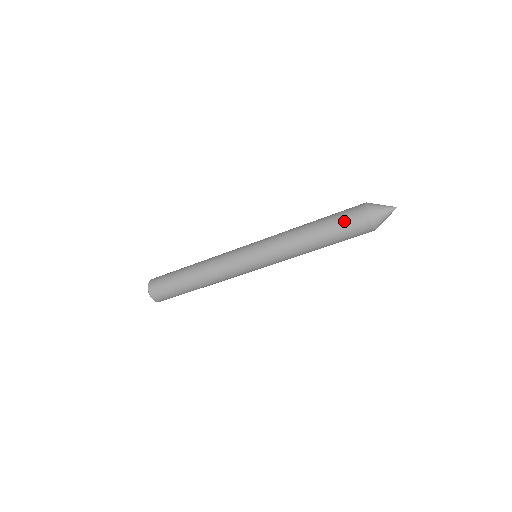
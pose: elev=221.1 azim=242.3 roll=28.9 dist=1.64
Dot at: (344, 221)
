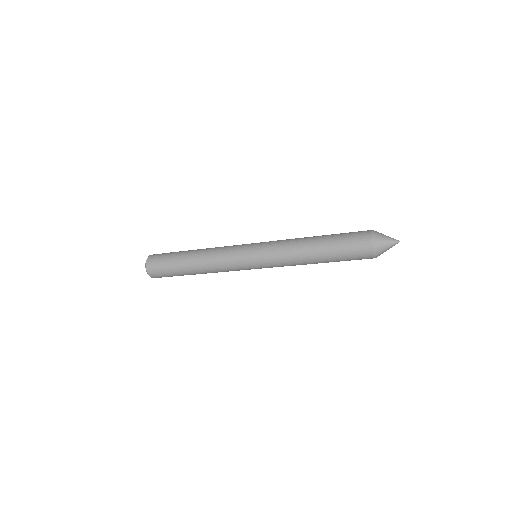
Dot at: (349, 255)
